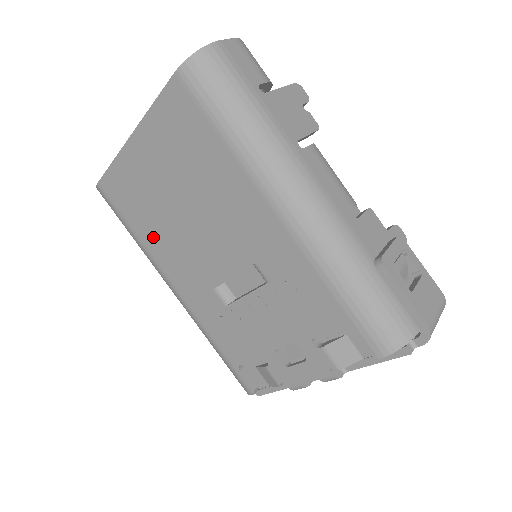
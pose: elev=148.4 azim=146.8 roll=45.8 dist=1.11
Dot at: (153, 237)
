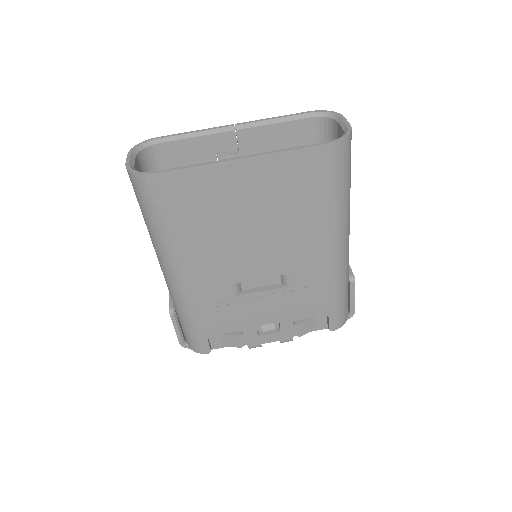
Dot at: (194, 237)
